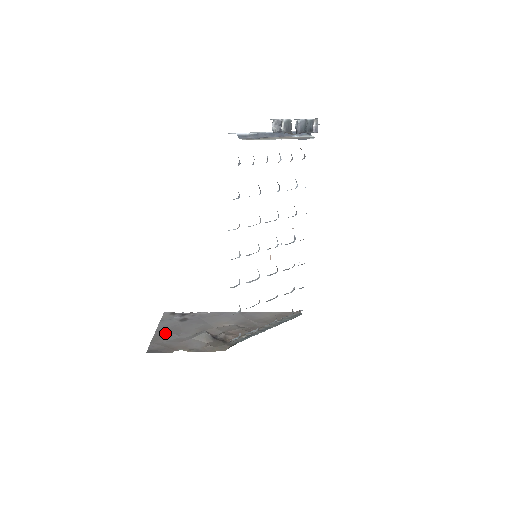
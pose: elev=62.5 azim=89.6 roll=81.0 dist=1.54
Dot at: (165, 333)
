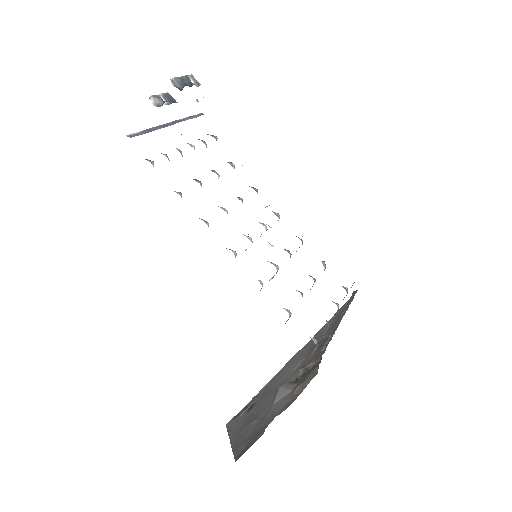
Dot at: (241, 432)
